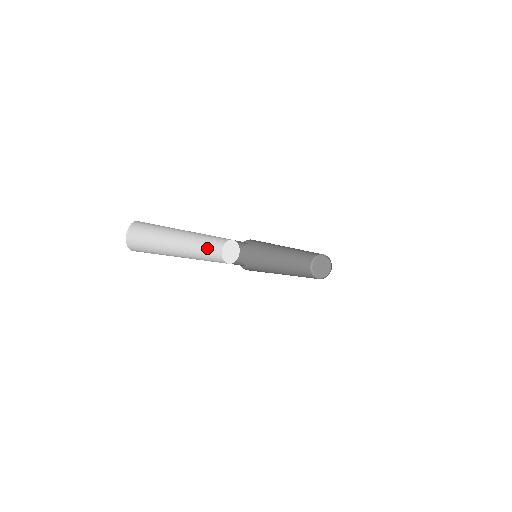
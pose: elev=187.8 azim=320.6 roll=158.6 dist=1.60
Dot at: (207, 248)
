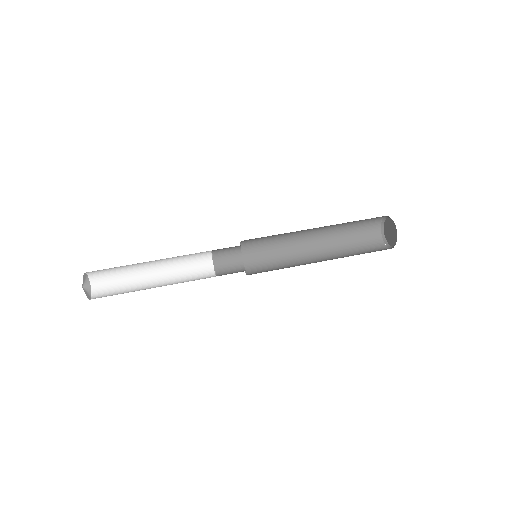
Dot at: (189, 255)
